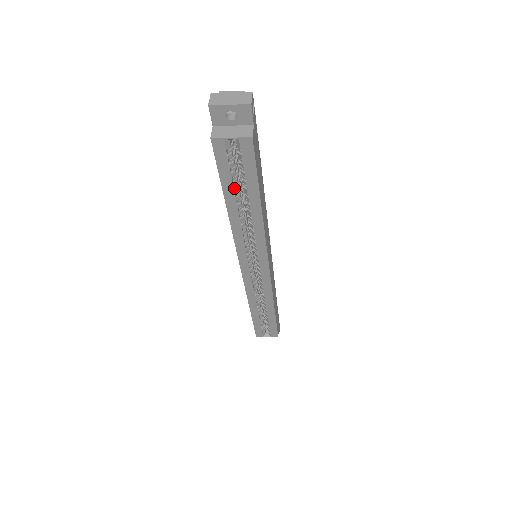
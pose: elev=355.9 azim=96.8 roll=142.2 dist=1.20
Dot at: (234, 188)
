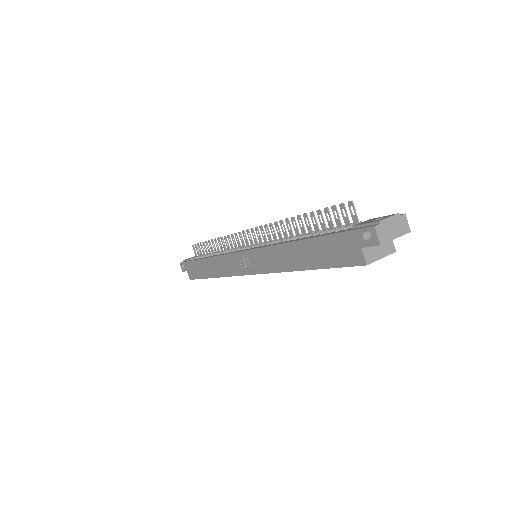
Dot at: occluded
